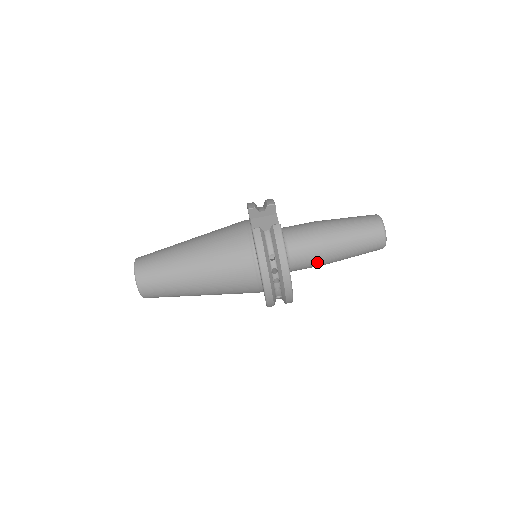
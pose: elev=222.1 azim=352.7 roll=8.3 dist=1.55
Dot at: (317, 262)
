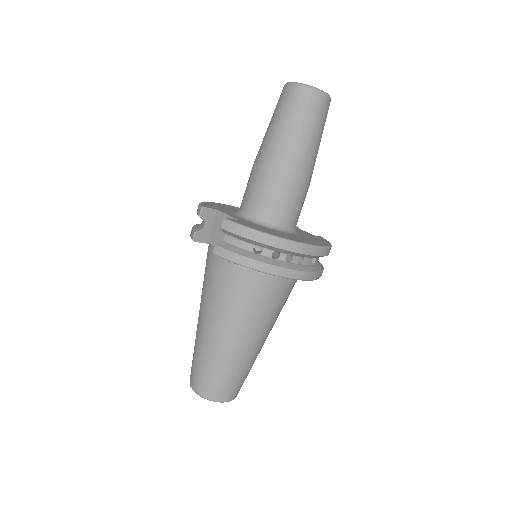
Dot at: (299, 192)
